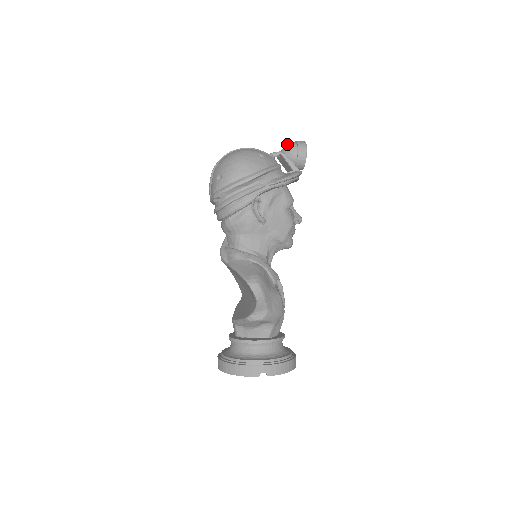
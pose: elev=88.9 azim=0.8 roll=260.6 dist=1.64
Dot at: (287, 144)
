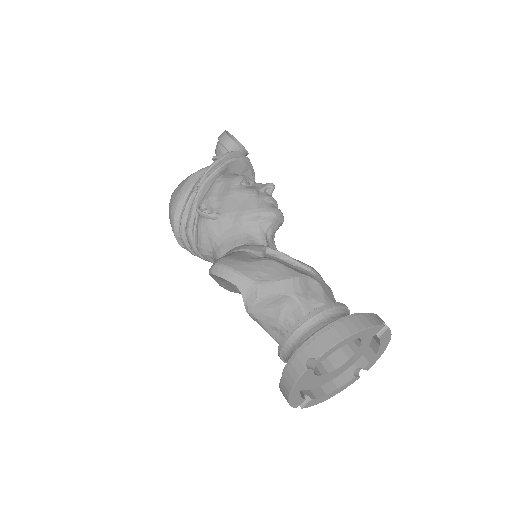
Dot at: occluded
